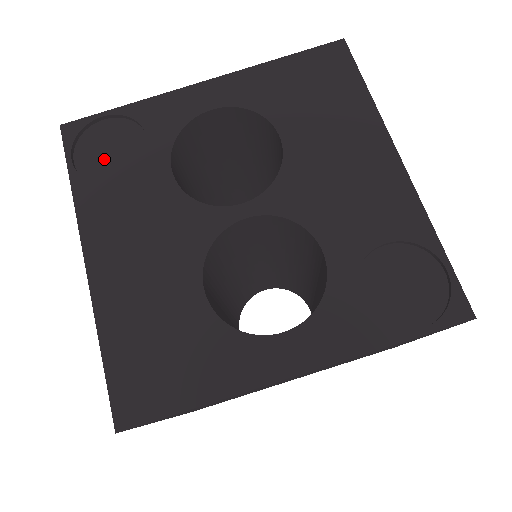
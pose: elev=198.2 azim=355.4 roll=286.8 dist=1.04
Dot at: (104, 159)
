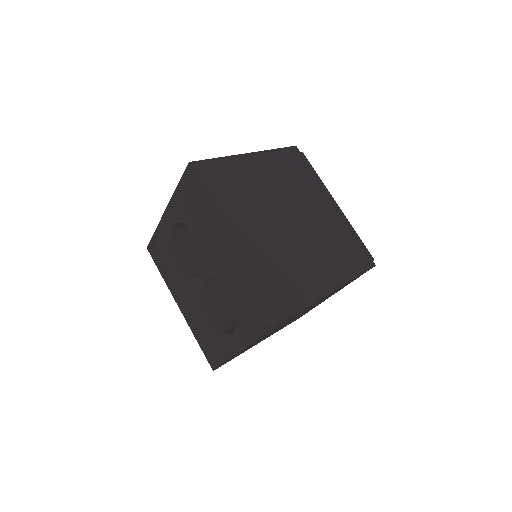
Dot at: (163, 259)
